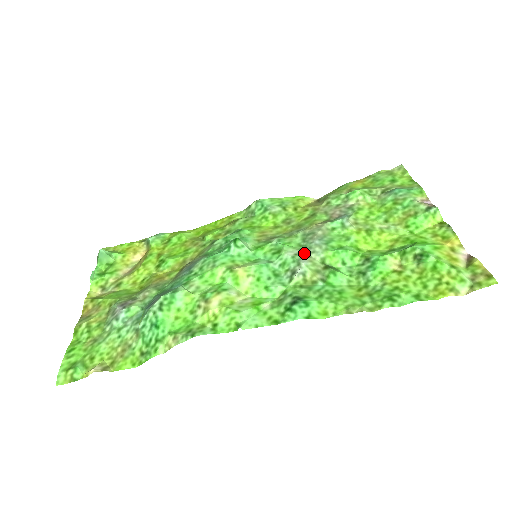
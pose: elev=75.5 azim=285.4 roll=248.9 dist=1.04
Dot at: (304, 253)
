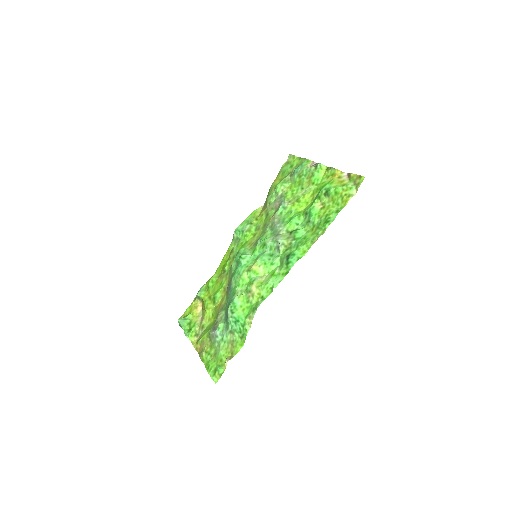
Dot at: (276, 235)
